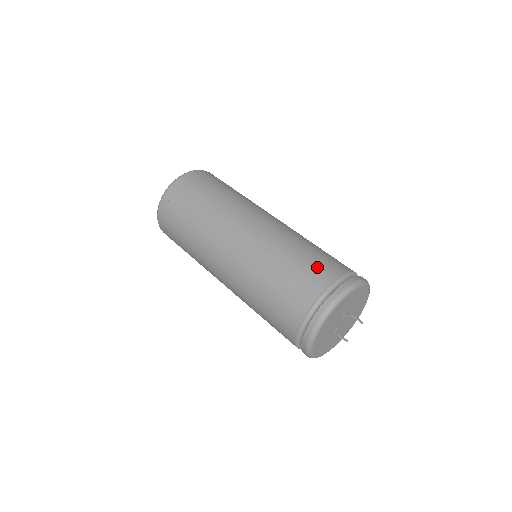
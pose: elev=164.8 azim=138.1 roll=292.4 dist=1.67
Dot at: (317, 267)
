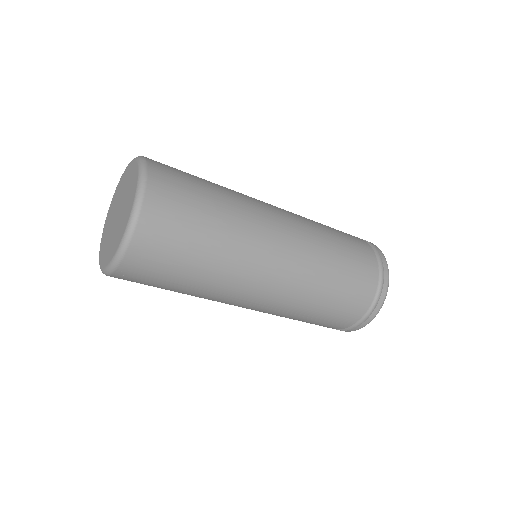
Dot at: (361, 261)
